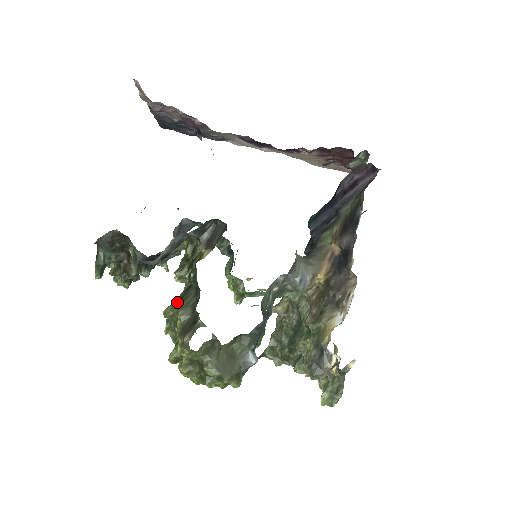
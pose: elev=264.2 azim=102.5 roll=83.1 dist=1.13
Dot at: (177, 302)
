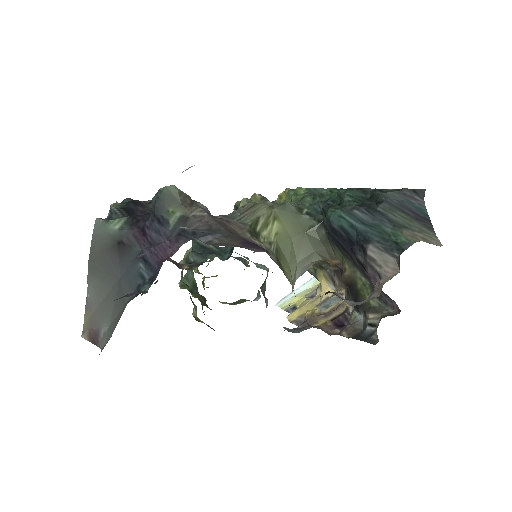
Dot at: occluded
